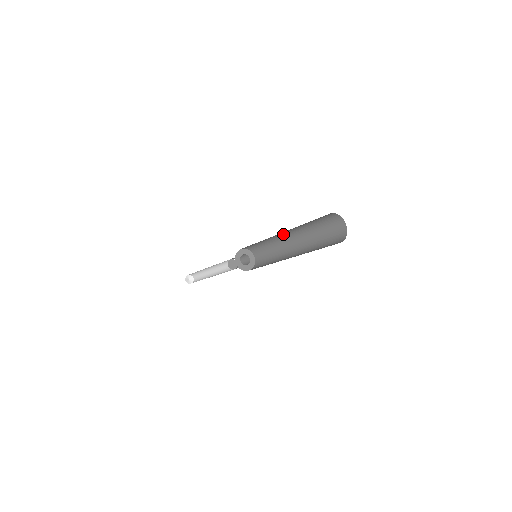
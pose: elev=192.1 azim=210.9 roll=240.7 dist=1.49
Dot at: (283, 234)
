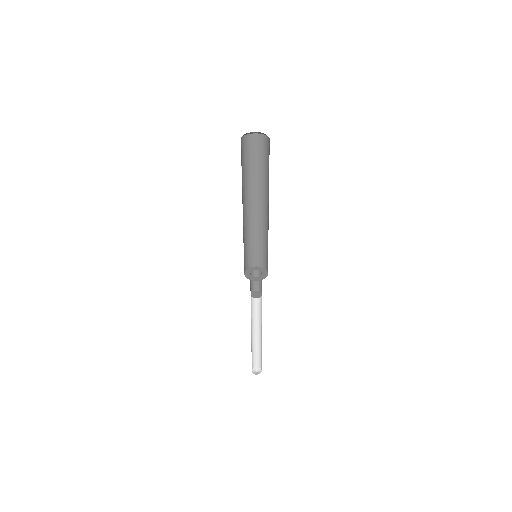
Dot at: (253, 209)
